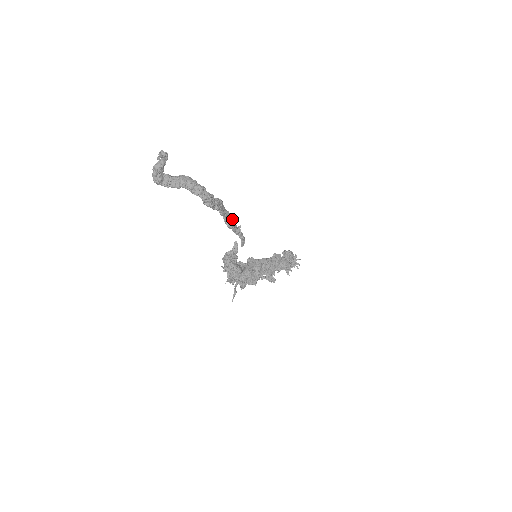
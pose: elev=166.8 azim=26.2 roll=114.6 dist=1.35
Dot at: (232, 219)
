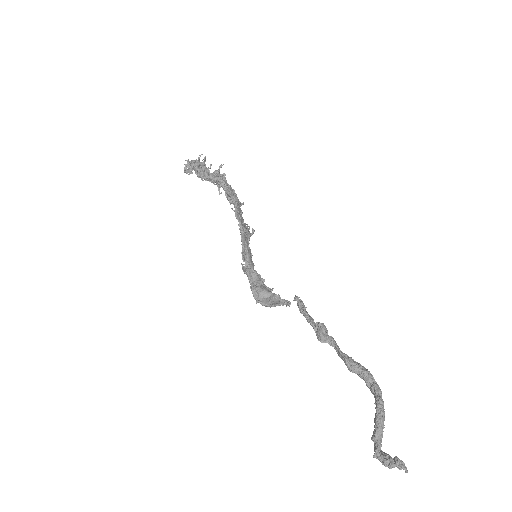
Dot at: occluded
